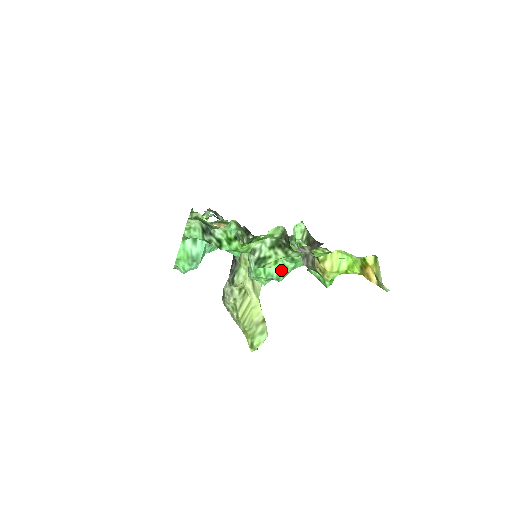
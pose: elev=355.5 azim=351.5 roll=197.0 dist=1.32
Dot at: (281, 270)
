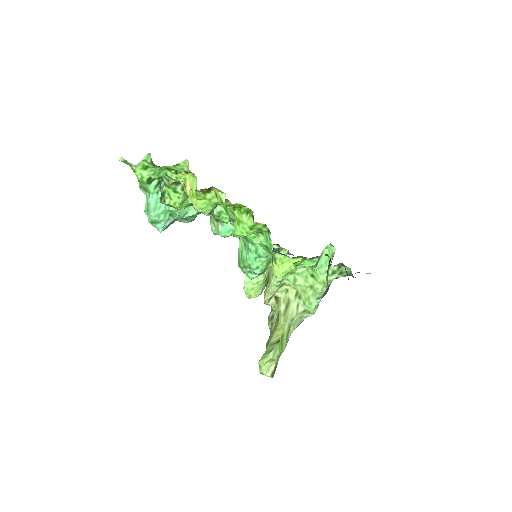
Dot at: (247, 254)
